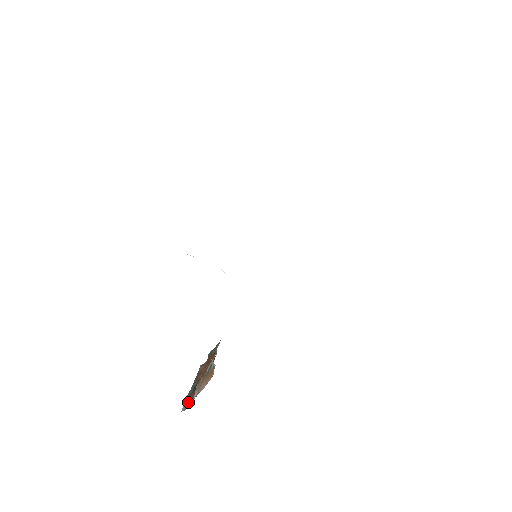
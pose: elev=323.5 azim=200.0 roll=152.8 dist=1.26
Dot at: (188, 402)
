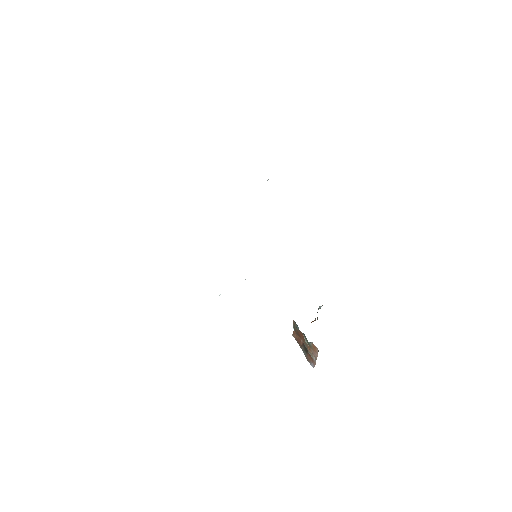
Dot at: (311, 361)
